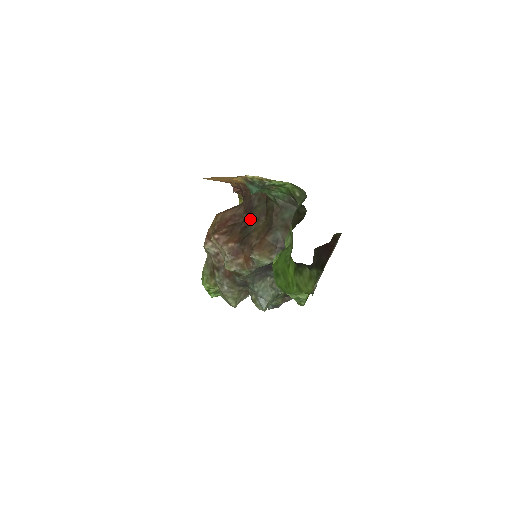
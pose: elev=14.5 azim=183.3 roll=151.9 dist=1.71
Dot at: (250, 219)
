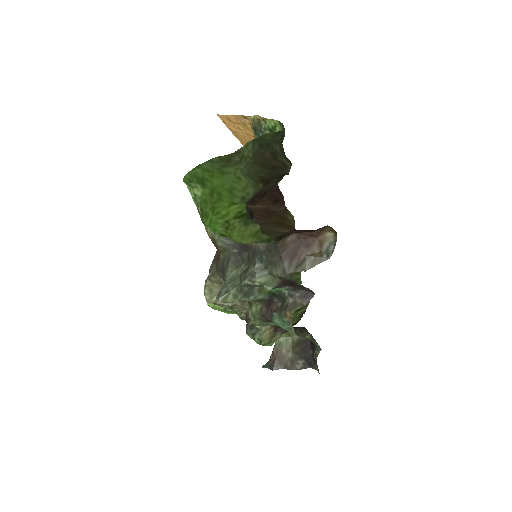
Dot at: (257, 195)
